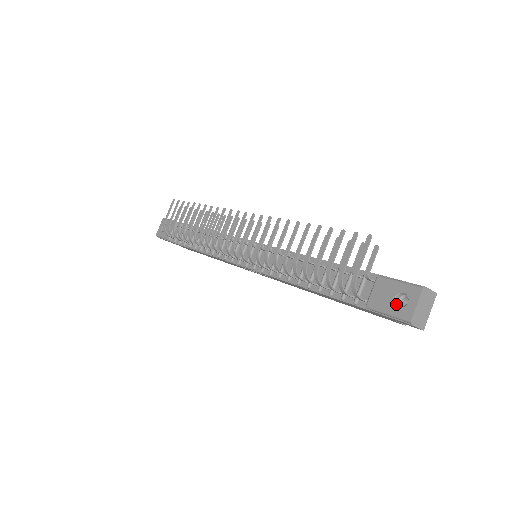
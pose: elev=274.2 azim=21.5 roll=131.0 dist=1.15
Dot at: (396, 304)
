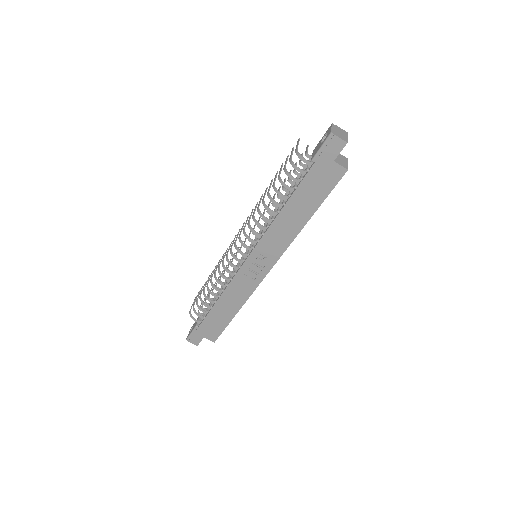
Dot at: occluded
